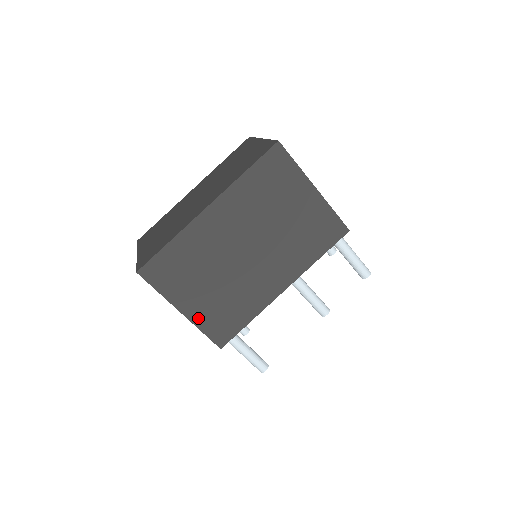
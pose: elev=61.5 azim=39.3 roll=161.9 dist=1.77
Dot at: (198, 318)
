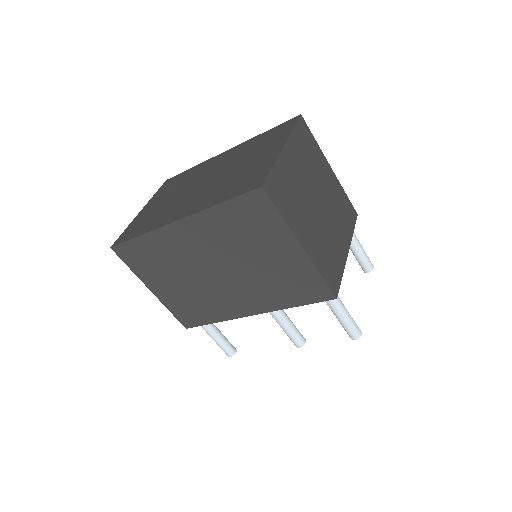
Dot at: (166, 300)
